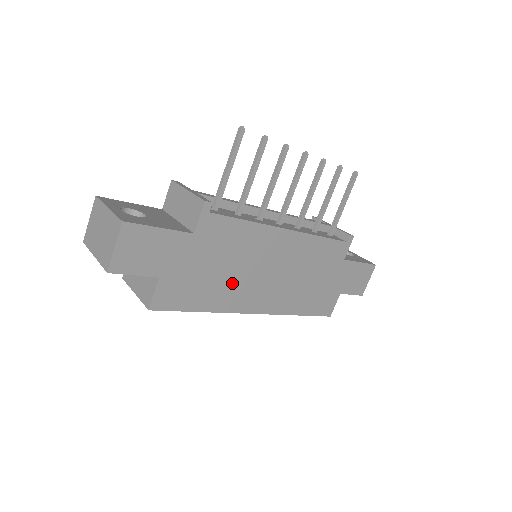
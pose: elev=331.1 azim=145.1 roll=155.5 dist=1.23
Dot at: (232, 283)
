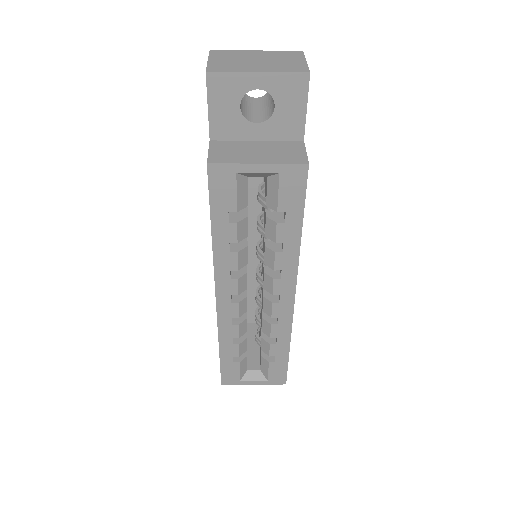
Dot at: occluded
